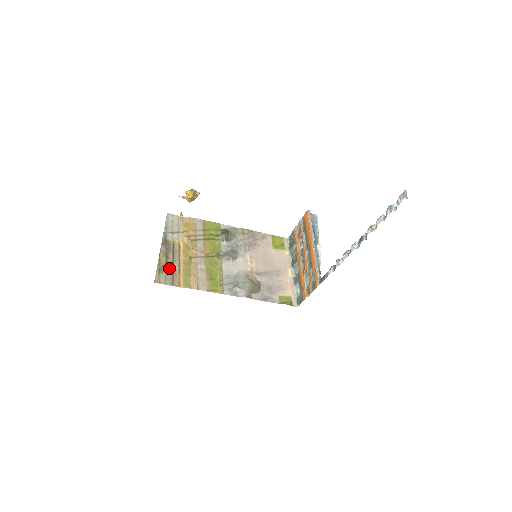
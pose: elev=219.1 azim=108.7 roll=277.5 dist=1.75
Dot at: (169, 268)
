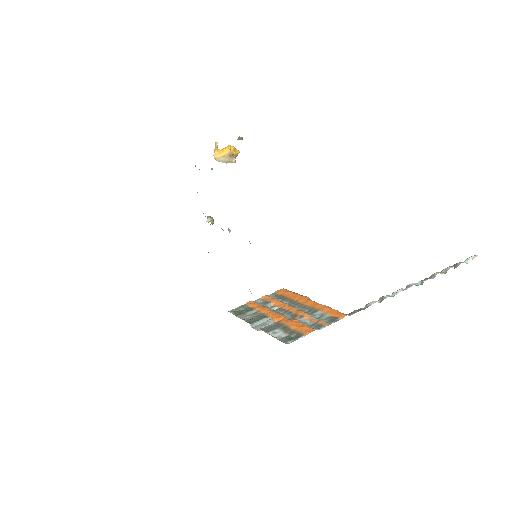
Dot at: occluded
